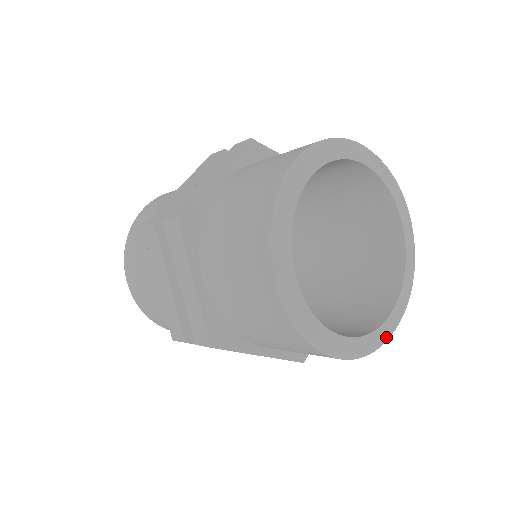
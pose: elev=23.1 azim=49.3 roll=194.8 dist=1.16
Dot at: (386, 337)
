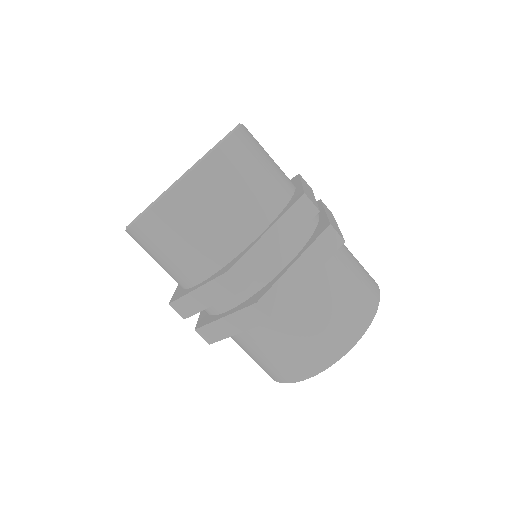
Dot at: occluded
